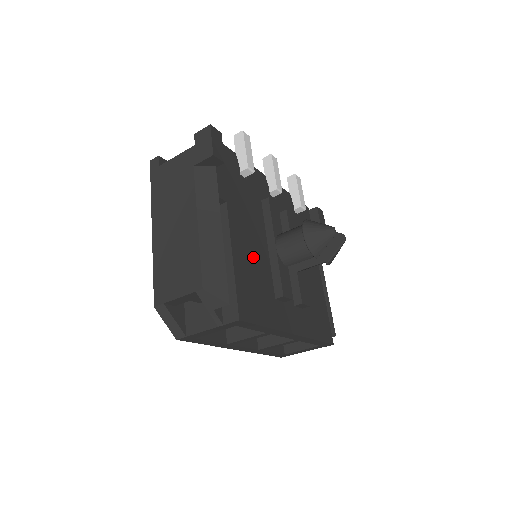
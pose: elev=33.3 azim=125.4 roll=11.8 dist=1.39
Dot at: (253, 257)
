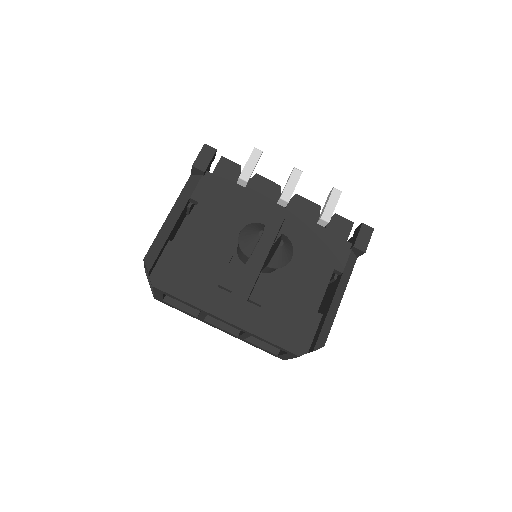
Dot at: (207, 248)
